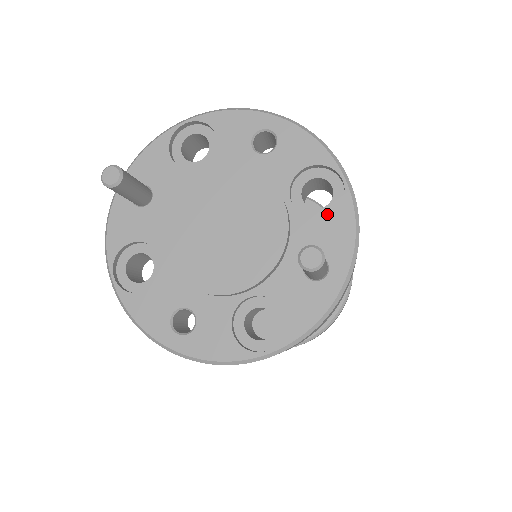
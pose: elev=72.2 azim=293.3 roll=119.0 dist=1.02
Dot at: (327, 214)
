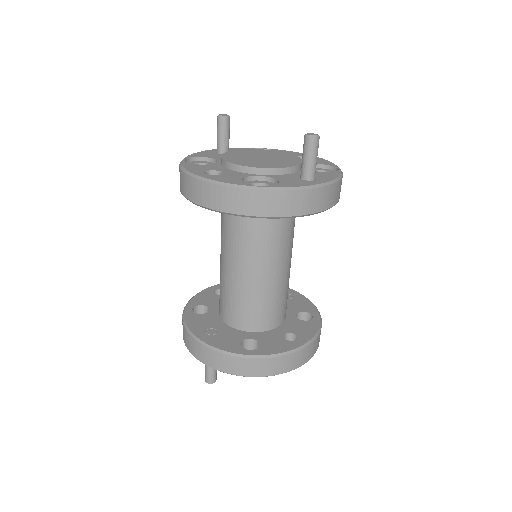
Dot at: occluded
